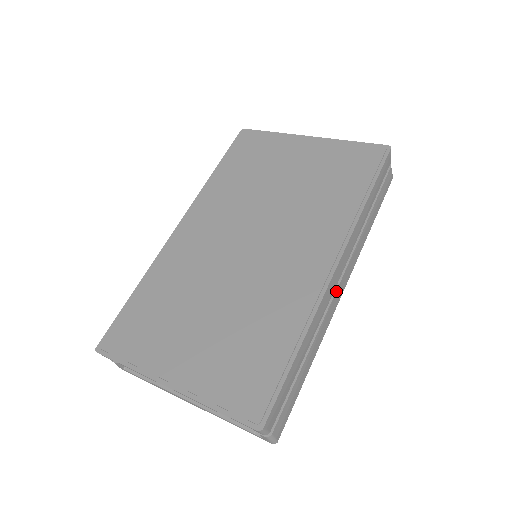
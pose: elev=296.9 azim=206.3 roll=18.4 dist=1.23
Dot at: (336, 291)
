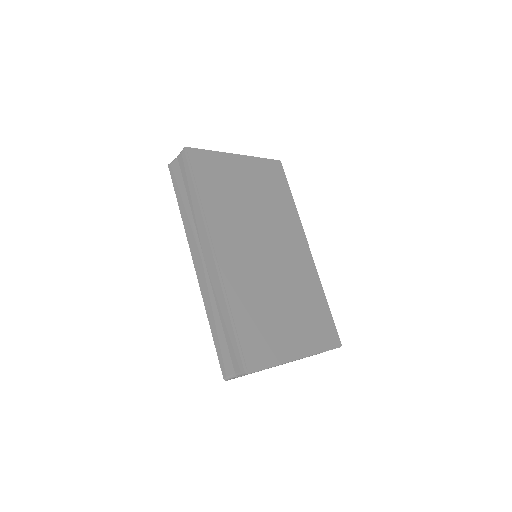
Dot at: occluded
